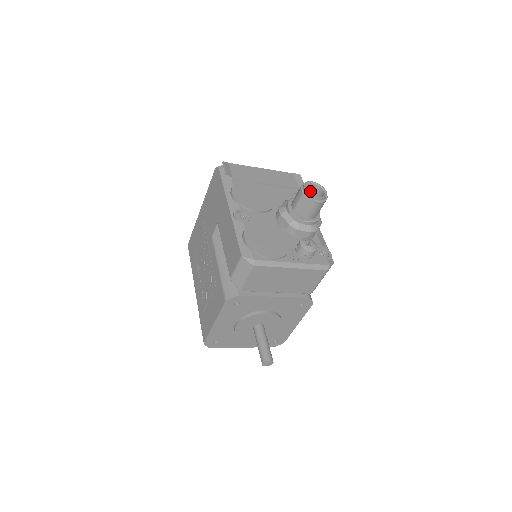
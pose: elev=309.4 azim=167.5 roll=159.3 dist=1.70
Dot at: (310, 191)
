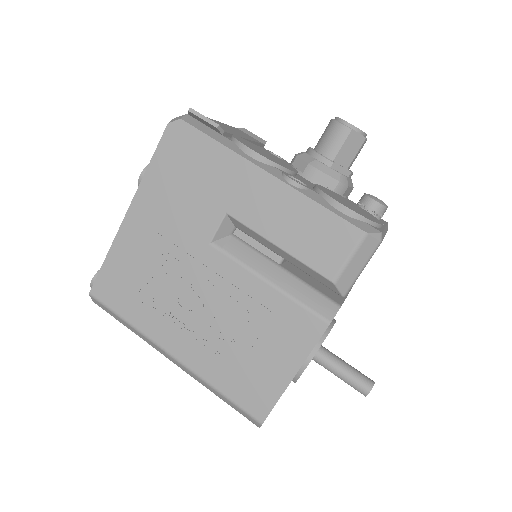
Dot at: occluded
